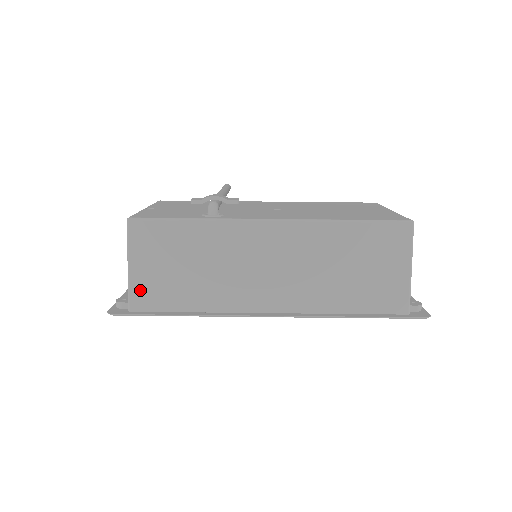
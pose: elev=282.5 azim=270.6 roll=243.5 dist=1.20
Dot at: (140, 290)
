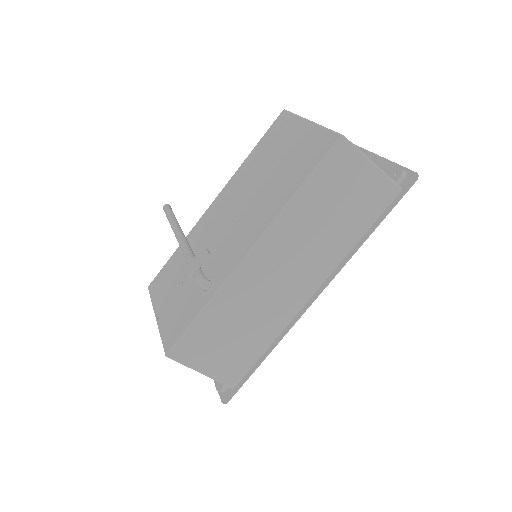
Dot at: (225, 374)
